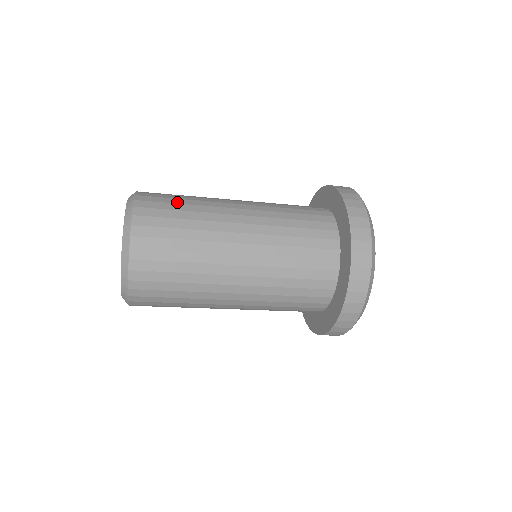
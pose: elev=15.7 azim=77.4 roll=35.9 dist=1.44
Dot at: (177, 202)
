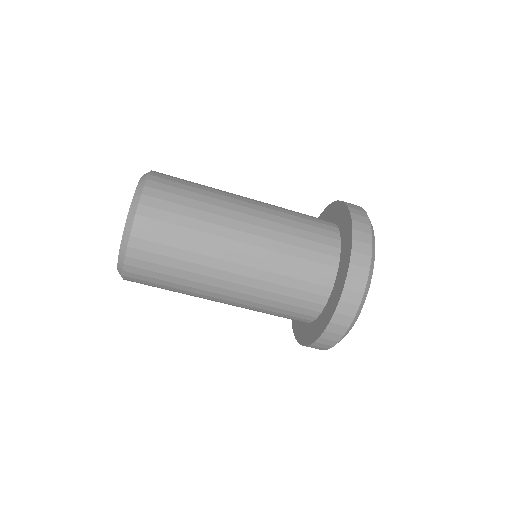
Dot at: occluded
